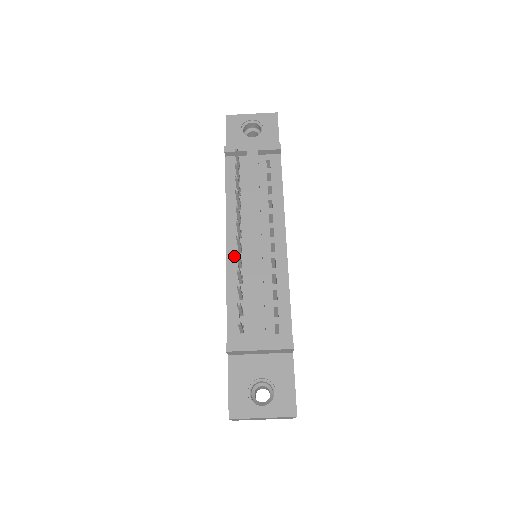
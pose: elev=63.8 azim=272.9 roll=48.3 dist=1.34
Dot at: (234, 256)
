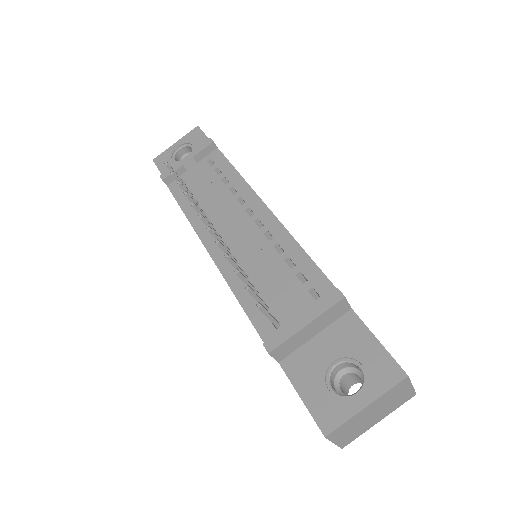
Dot at: (223, 258)
